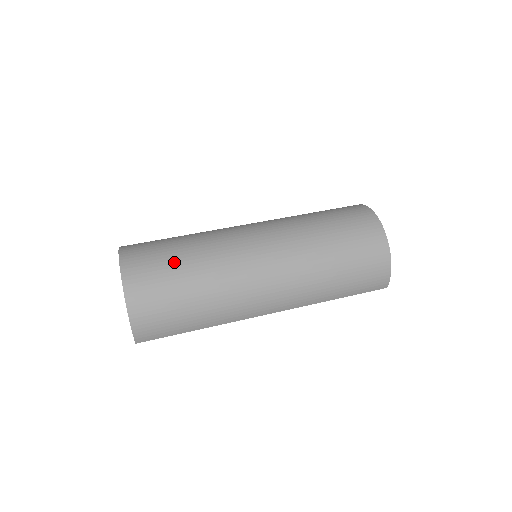
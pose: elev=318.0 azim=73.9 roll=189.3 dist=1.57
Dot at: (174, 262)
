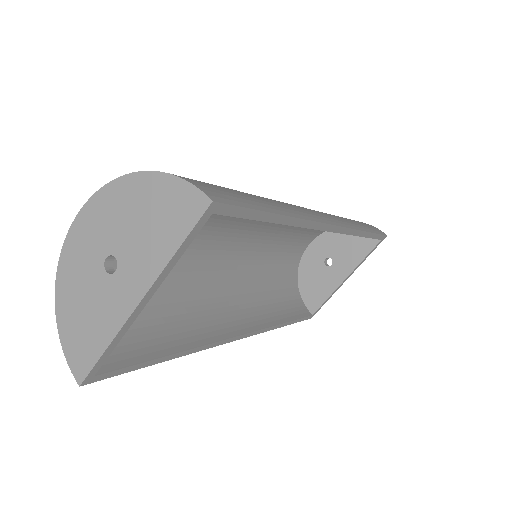
Dot at: occluded
